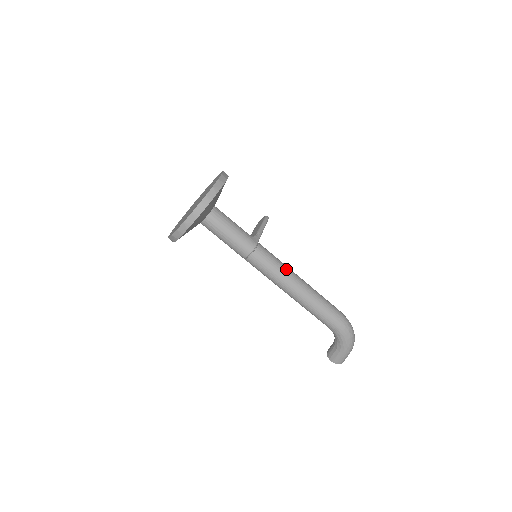
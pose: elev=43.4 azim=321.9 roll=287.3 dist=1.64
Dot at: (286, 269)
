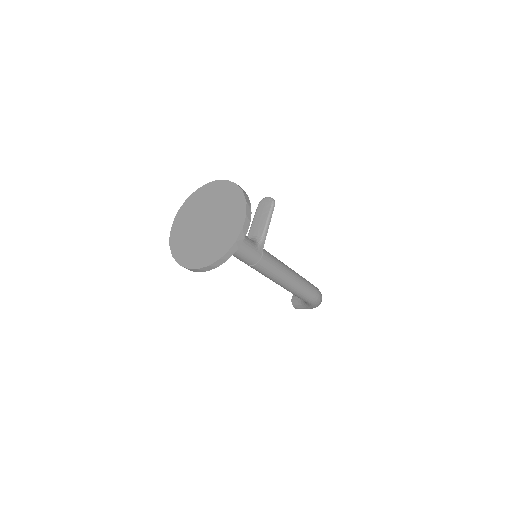
Dot at: (282, 271)
